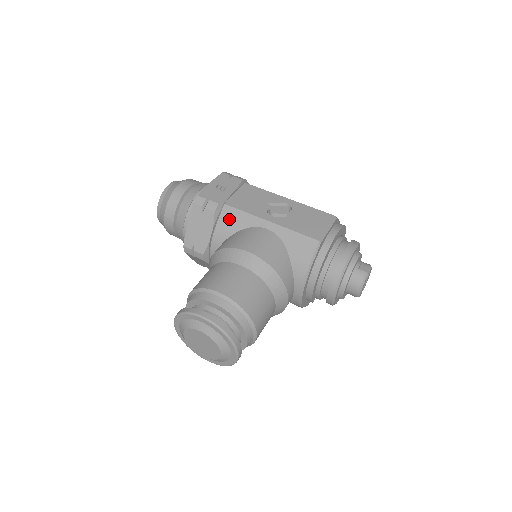
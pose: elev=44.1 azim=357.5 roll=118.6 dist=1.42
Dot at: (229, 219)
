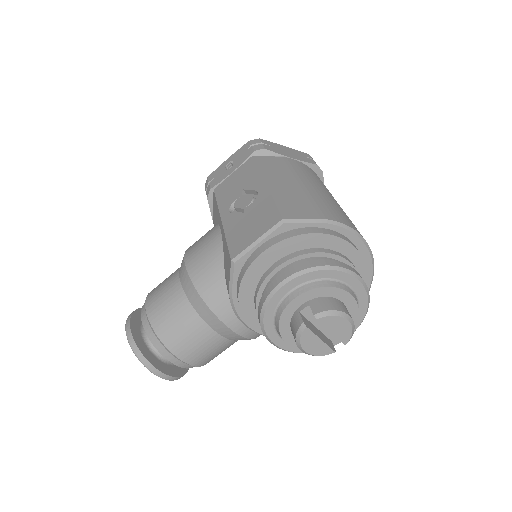
Dot at: (214, 209)
